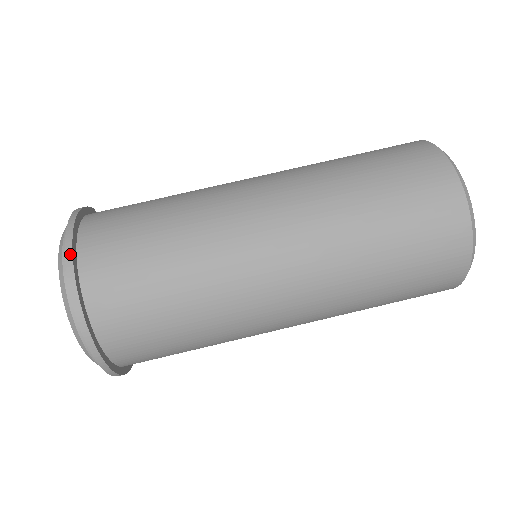
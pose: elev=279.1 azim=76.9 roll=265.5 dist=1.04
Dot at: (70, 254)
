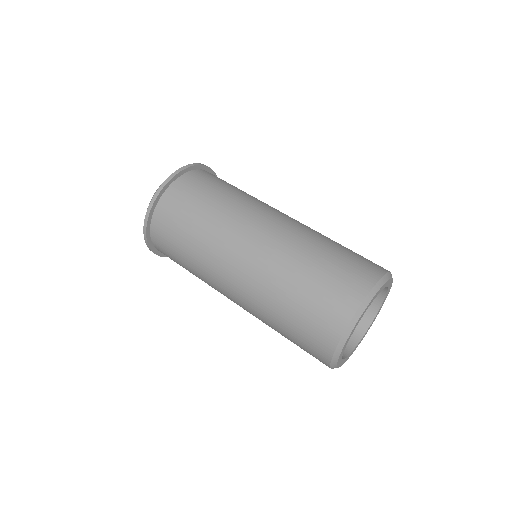
Dot at: (186, 167)
